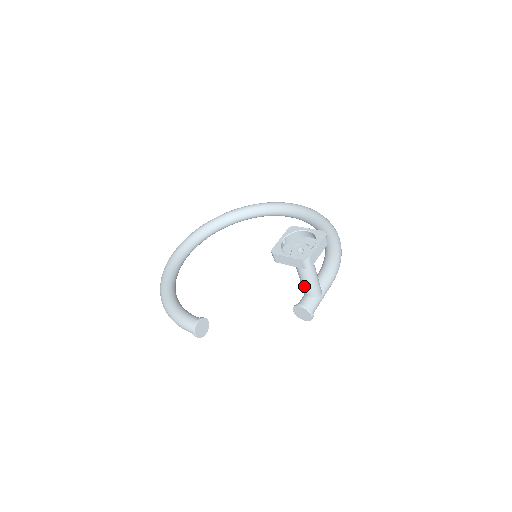
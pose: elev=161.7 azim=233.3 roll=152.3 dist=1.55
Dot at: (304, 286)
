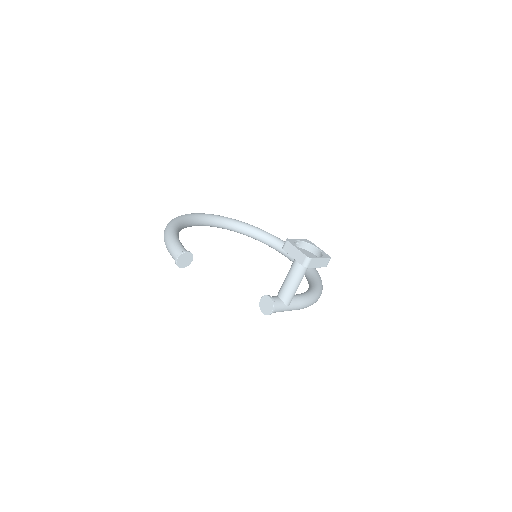
Dot at: (284, 287)
